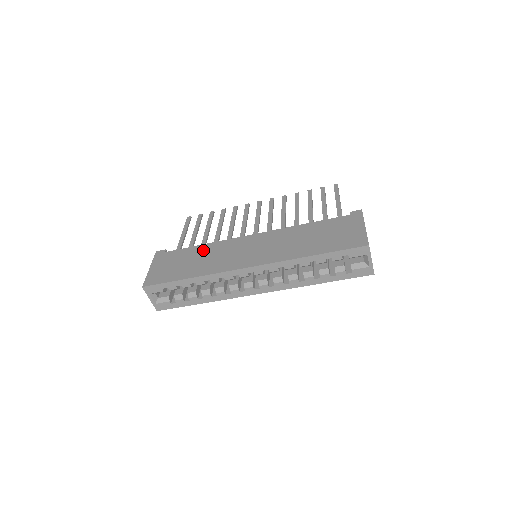
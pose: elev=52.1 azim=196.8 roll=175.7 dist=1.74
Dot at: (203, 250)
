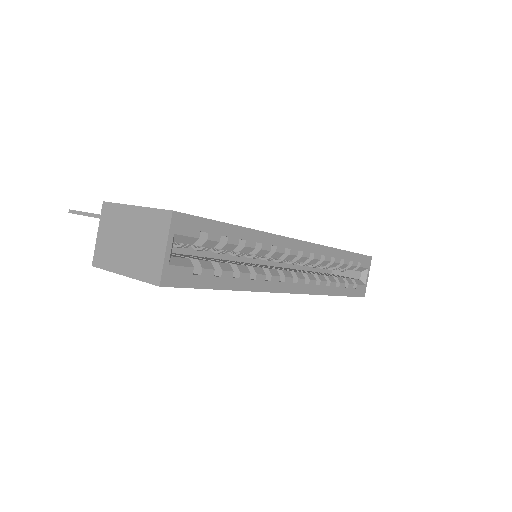
Dot at: occluded
